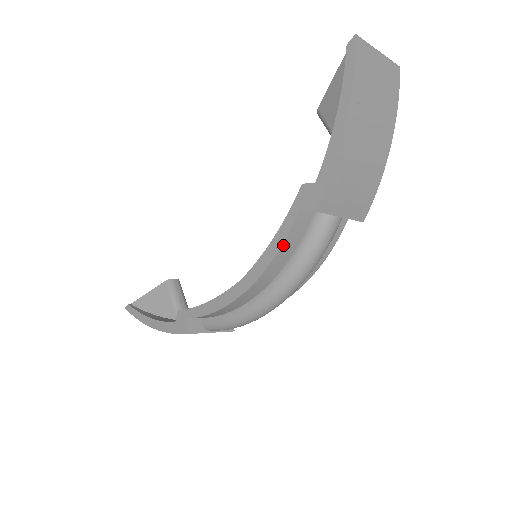
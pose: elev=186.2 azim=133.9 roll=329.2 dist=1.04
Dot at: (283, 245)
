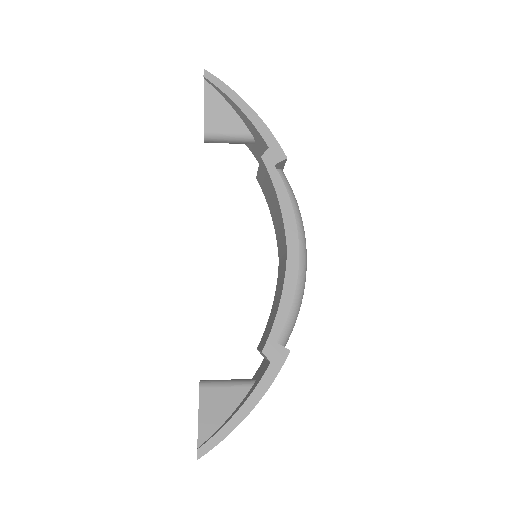
Dot at: (289, 197)
